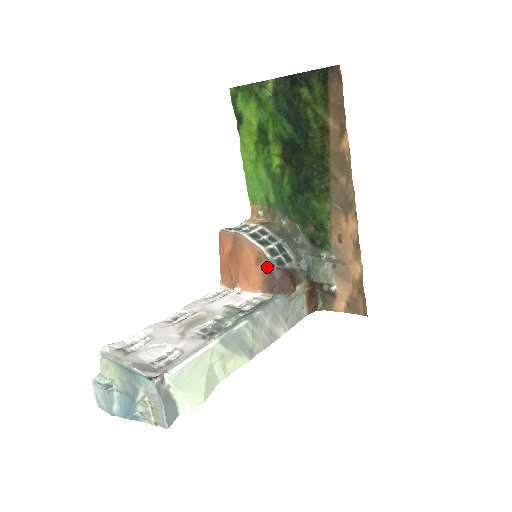
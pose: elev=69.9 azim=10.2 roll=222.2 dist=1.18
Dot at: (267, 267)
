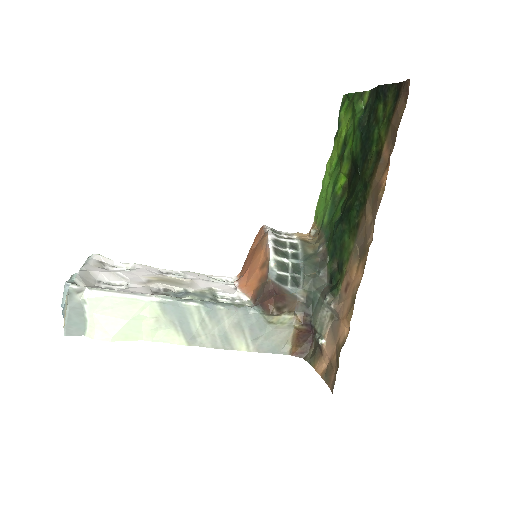
Dot at: (265, 275)
